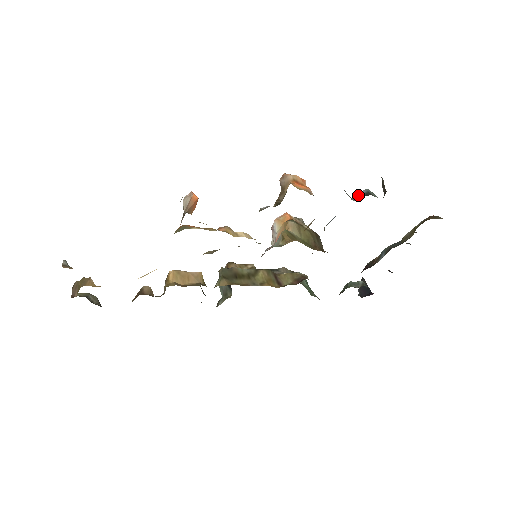
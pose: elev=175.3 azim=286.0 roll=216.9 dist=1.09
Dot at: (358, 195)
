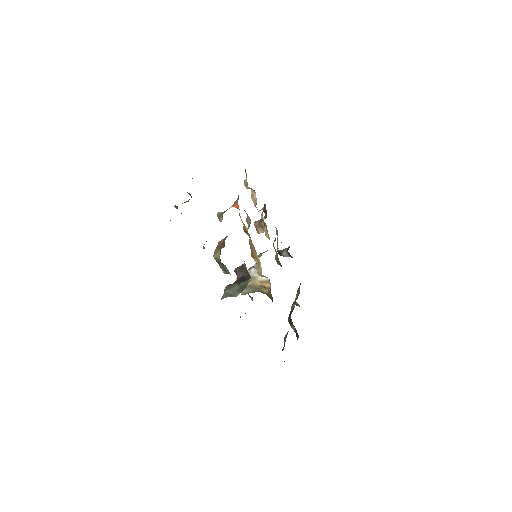
Dot at: occluded
